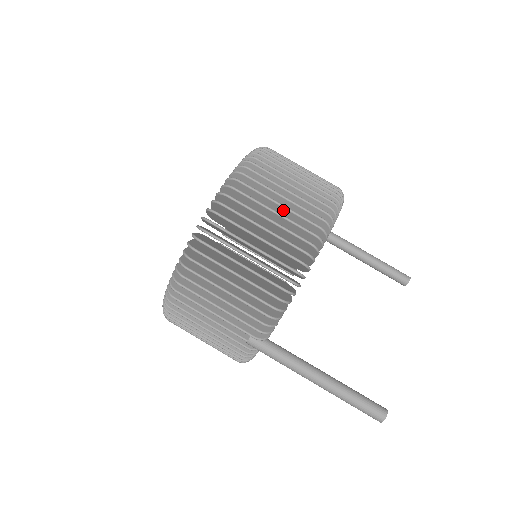
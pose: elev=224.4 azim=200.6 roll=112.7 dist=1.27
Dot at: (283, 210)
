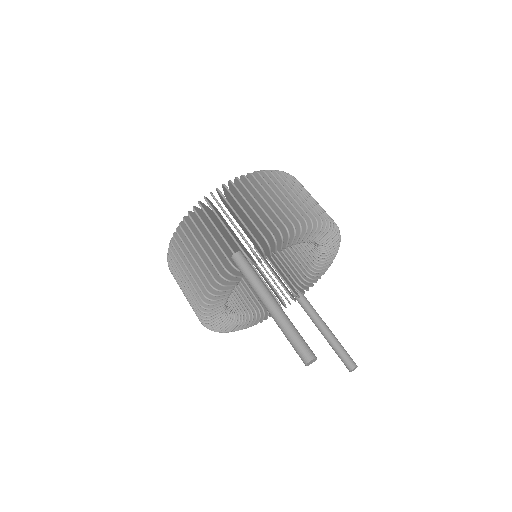
Dot at: occluded
